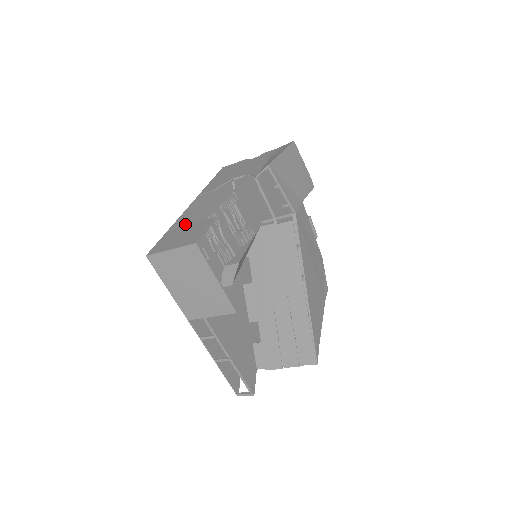
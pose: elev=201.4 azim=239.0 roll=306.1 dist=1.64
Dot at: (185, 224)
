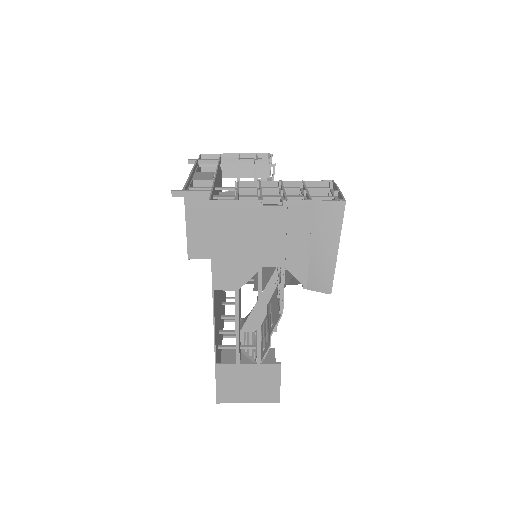
Dot at: (239, 362)
